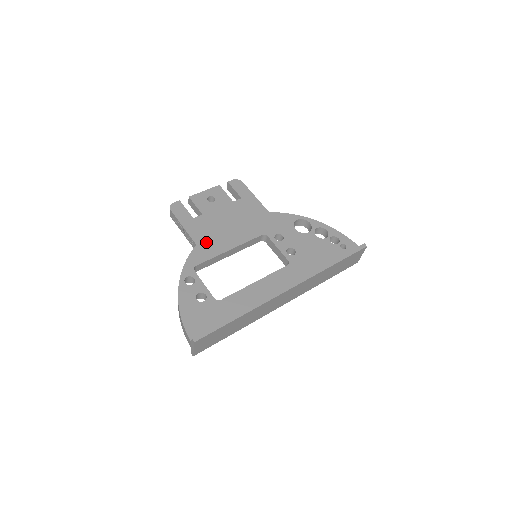
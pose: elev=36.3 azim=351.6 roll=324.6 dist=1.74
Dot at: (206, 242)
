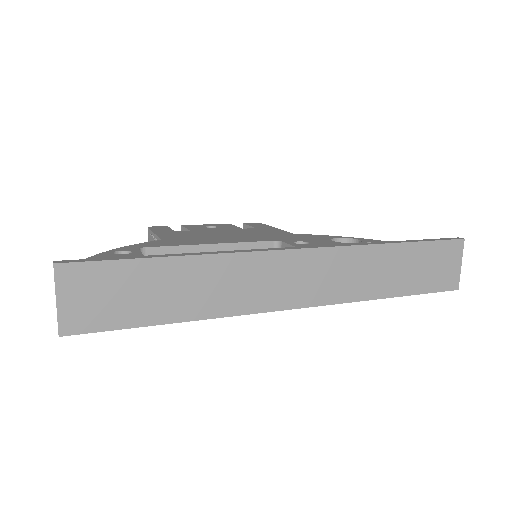
Dot at: (178, 239)
